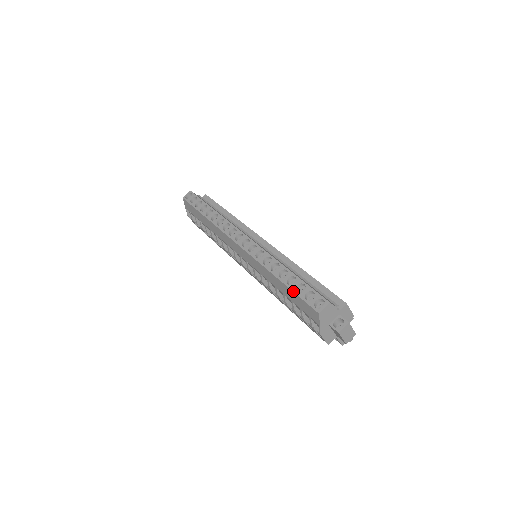
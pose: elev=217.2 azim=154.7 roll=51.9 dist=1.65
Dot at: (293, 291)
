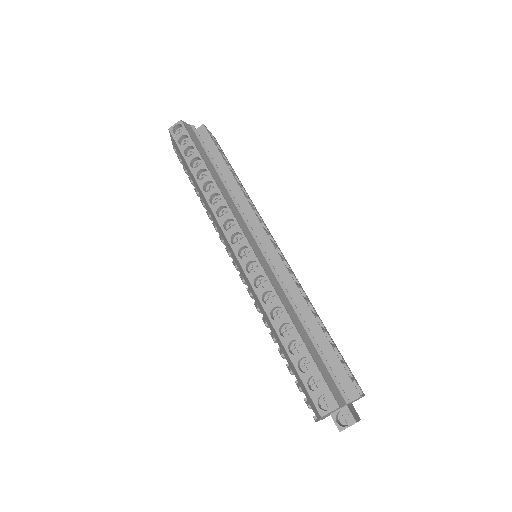
Dot at: (294, 365)
